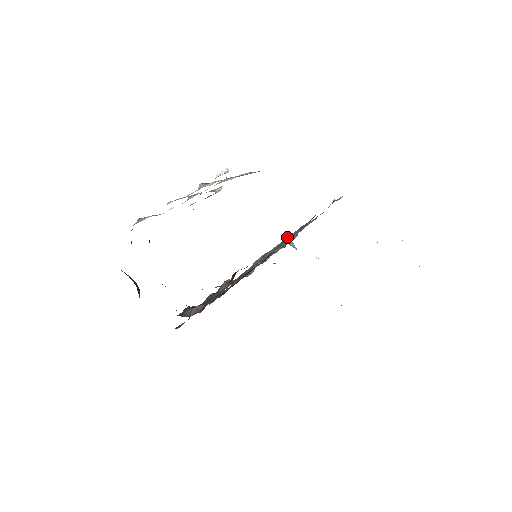
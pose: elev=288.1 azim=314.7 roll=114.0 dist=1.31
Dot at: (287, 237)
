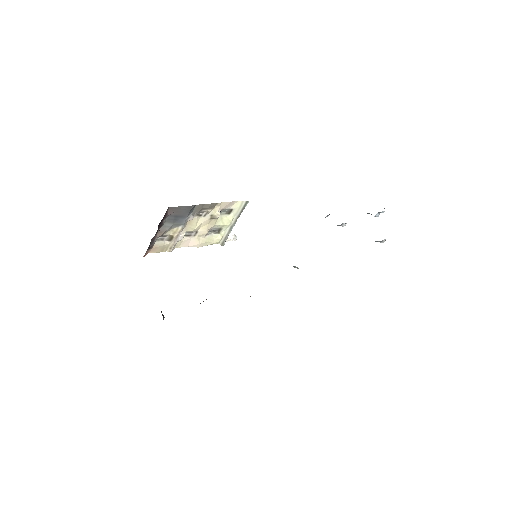
Dot at: occluded
